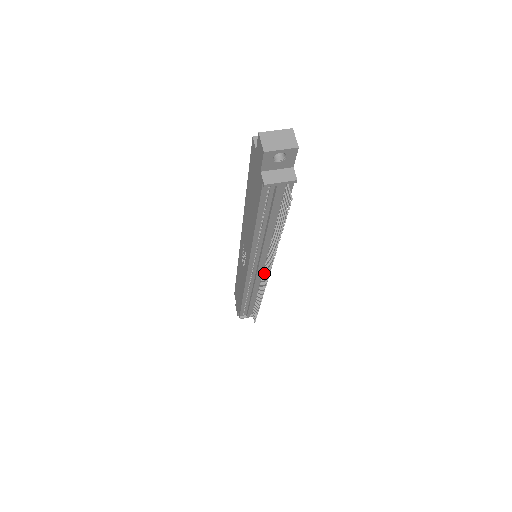
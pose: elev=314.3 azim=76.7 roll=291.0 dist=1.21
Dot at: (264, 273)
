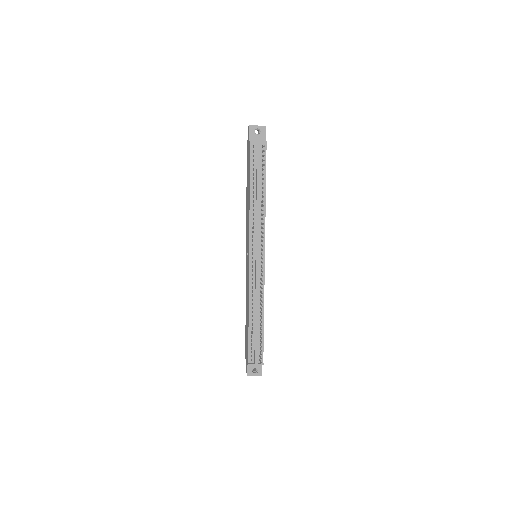
Dot at: (261, 262)
